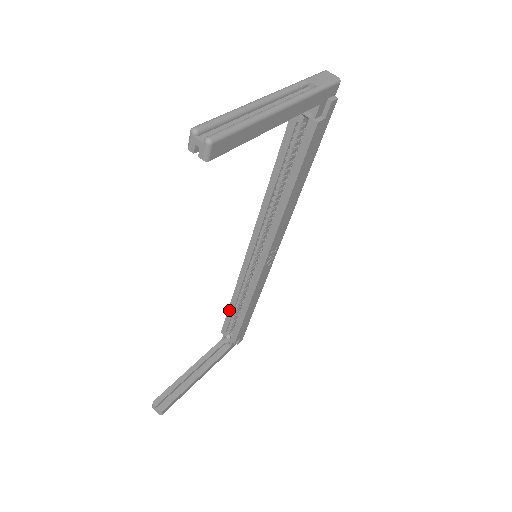
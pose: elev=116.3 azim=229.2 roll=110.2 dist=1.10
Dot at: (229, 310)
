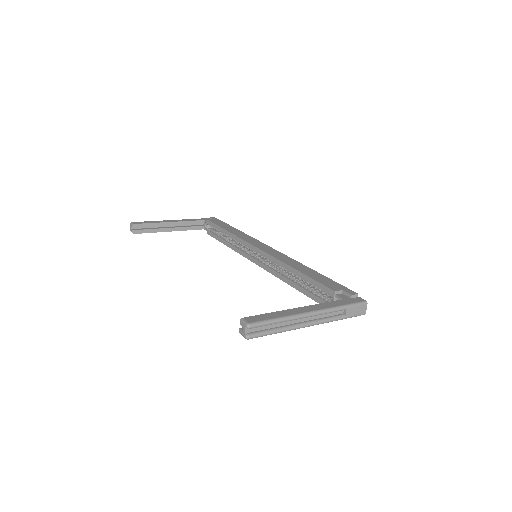
Dot at: (221, 228)
